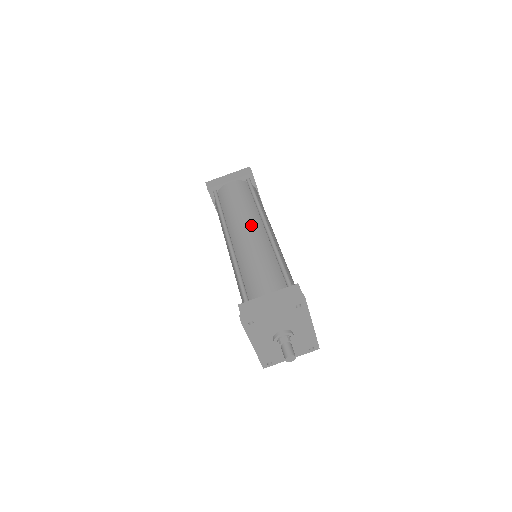
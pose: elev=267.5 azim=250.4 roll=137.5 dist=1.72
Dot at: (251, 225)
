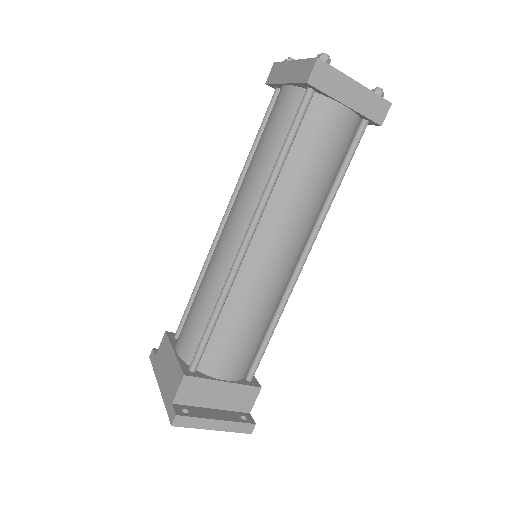
Dot at: (293, 245)
